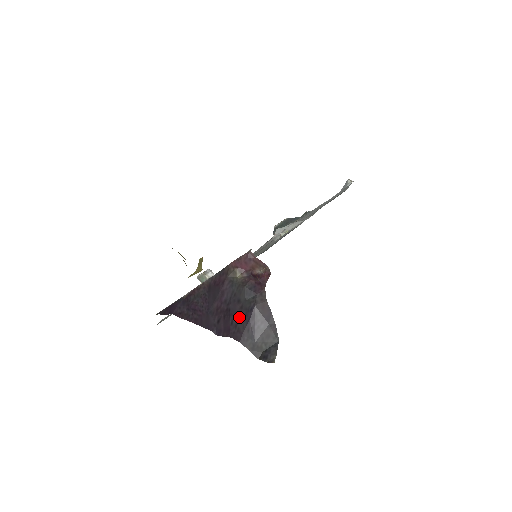
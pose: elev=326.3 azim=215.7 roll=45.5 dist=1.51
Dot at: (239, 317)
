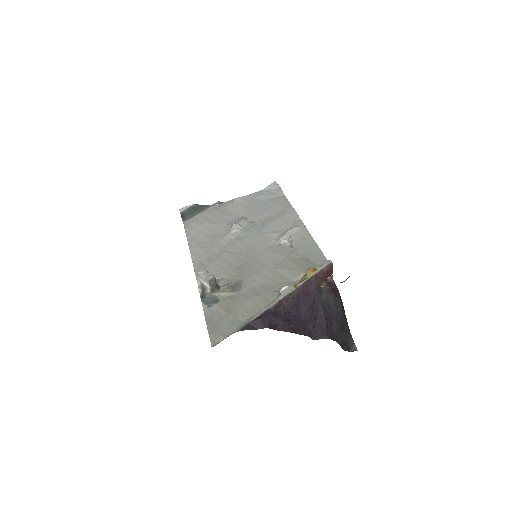
Dot at: (332, 321)
